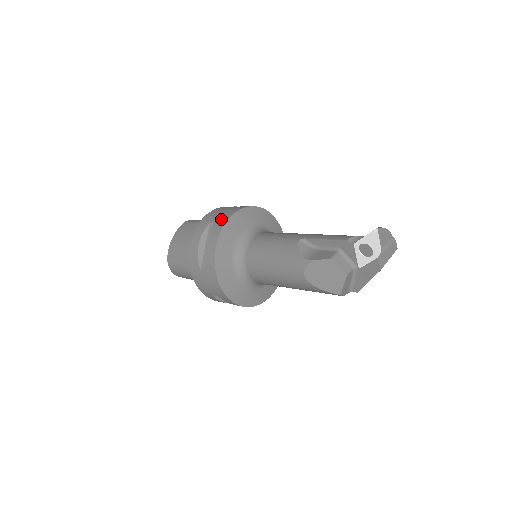
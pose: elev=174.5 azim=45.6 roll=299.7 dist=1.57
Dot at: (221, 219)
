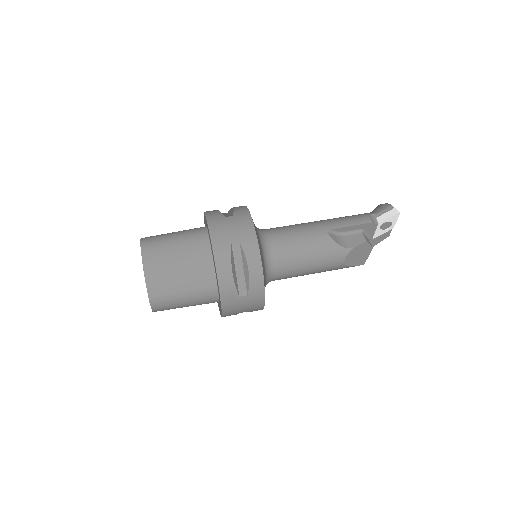
Dot at: (245, 236)
